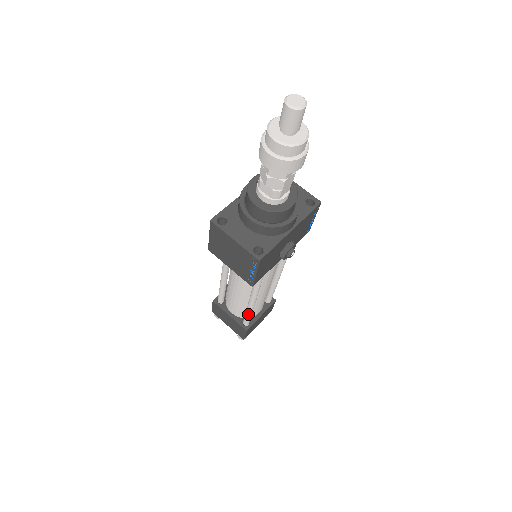
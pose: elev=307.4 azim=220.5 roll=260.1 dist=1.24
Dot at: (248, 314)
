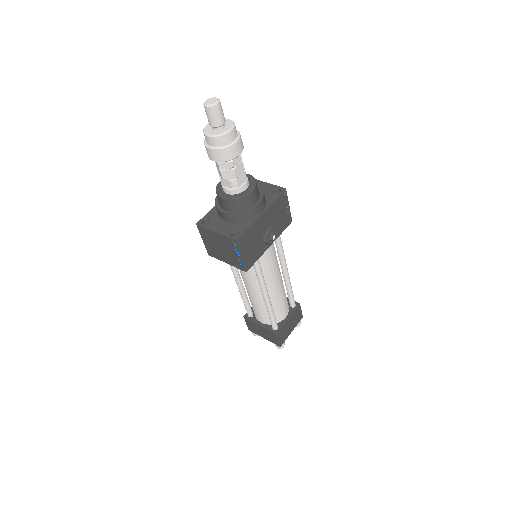
Dot at: (270, 315)
